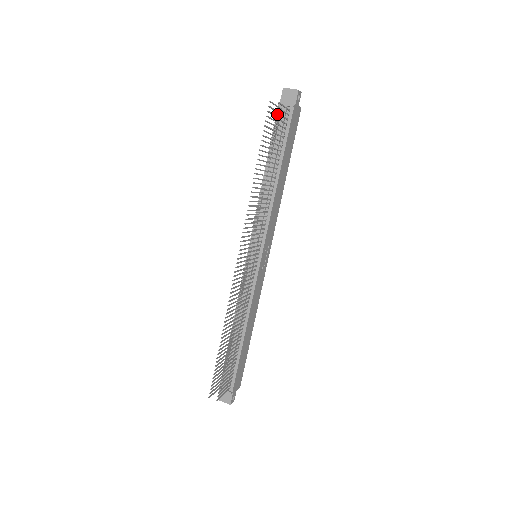
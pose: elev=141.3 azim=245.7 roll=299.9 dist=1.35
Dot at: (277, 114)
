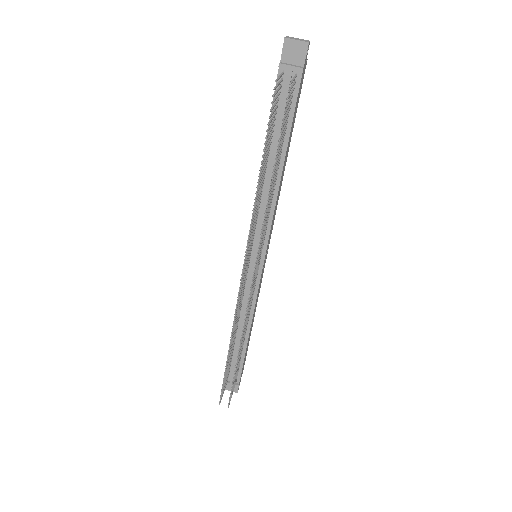
Dot at: occluded
